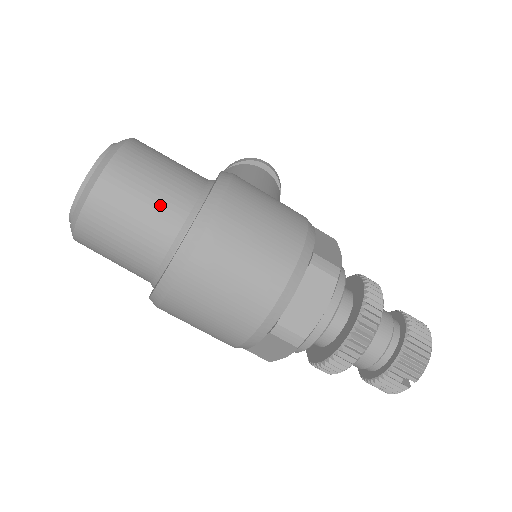
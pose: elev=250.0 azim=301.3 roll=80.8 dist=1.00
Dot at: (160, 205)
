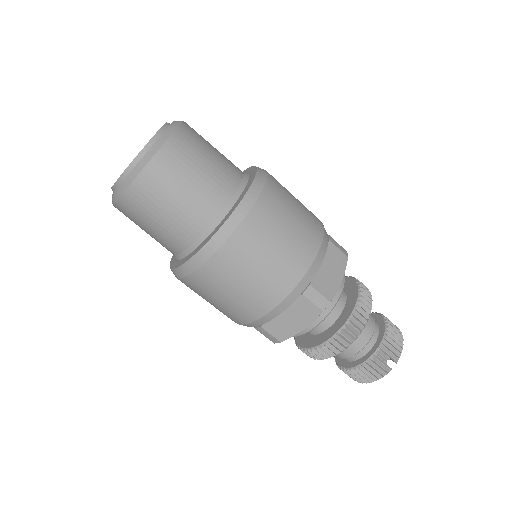
Dot at: (219, 170)
